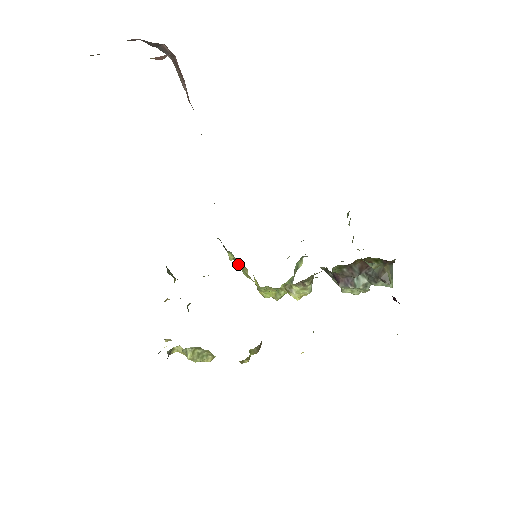
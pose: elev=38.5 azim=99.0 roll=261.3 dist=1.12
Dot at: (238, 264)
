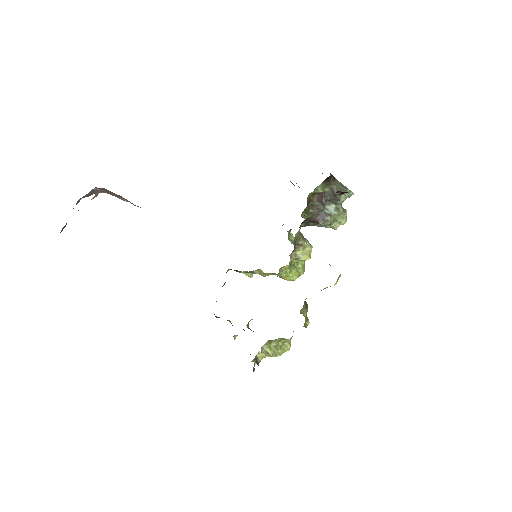
Dot at: occluded
